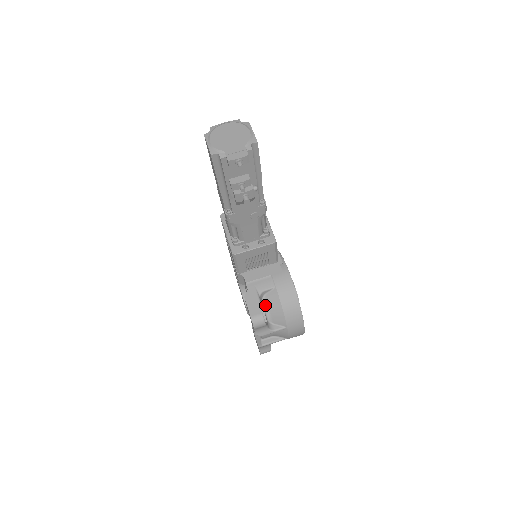
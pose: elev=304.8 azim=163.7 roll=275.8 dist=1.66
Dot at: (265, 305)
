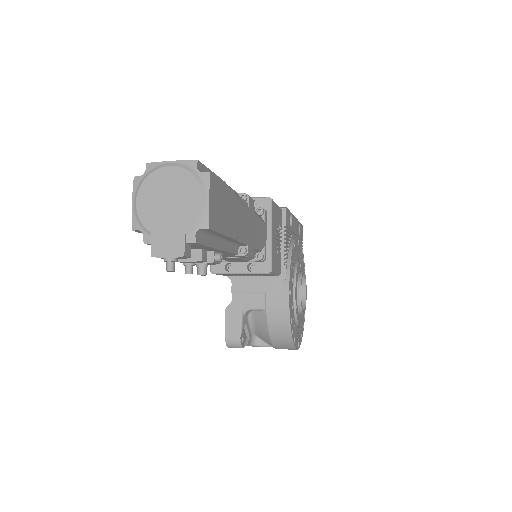
Dot at: (251, 321)
